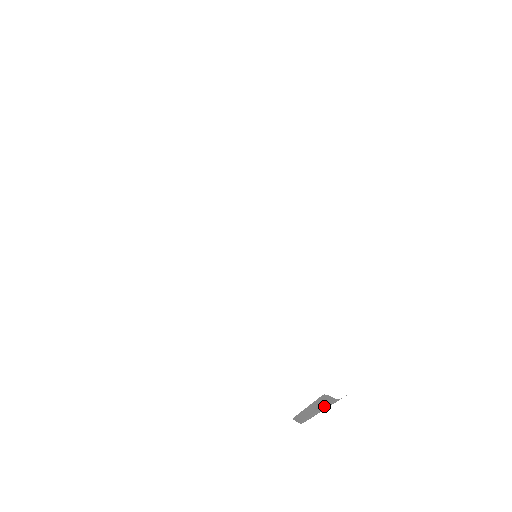
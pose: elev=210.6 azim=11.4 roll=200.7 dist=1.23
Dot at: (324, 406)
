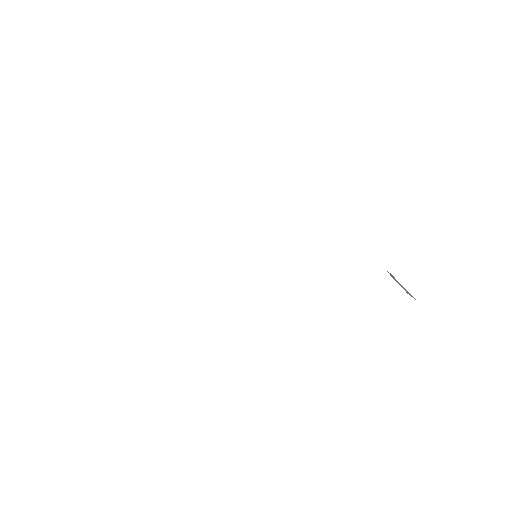
Dot at: occluded
